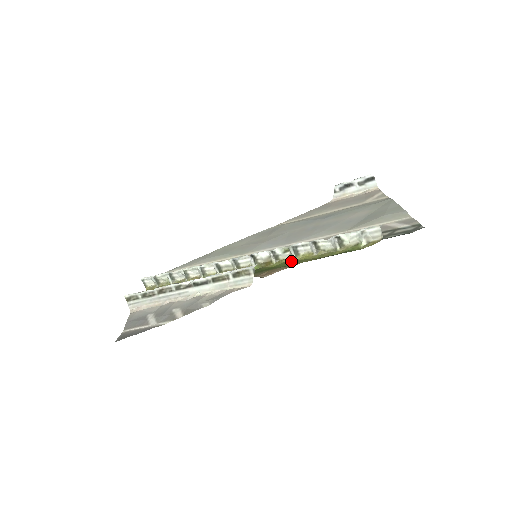
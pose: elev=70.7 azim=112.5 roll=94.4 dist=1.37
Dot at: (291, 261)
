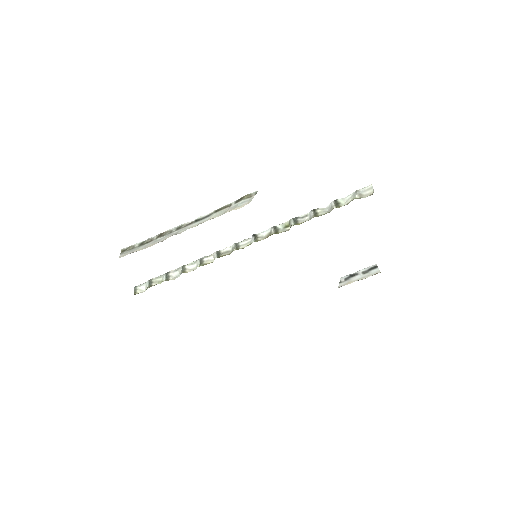
Dot at: occluded
